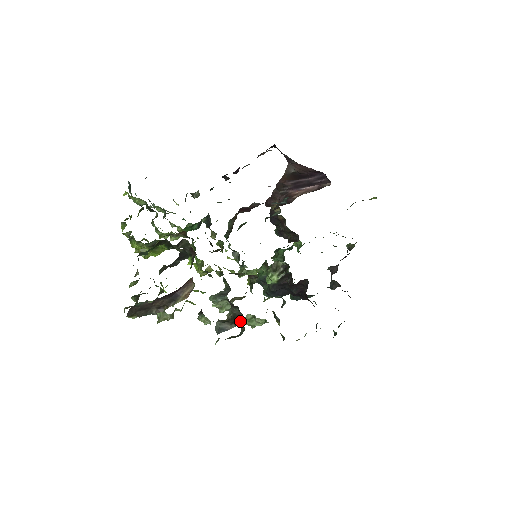
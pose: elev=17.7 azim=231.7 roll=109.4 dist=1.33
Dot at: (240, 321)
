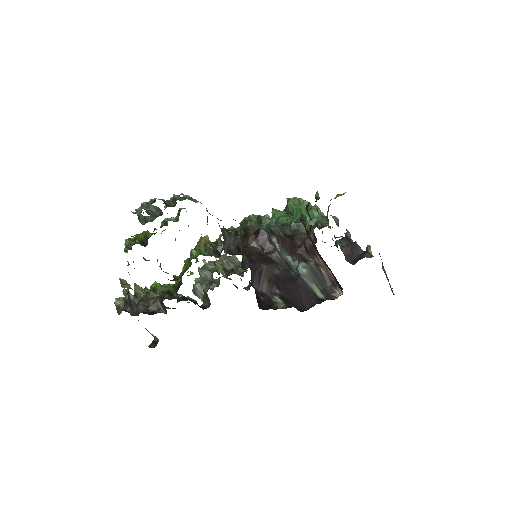
Dot at: occluded
